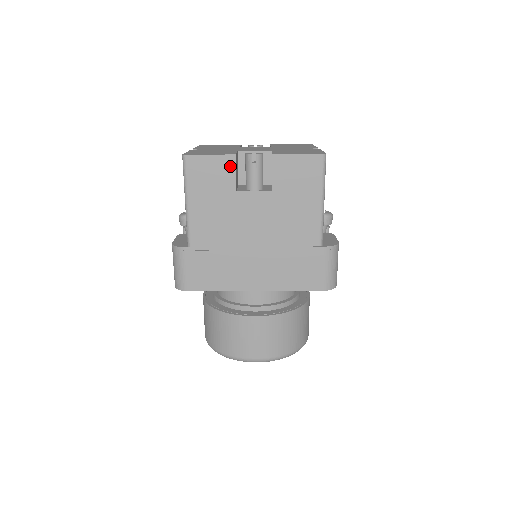
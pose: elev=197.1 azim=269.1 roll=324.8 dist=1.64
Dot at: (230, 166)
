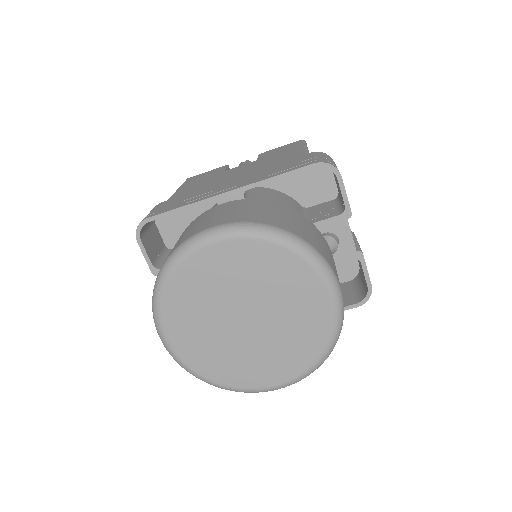
Dot at: (222, 168)
